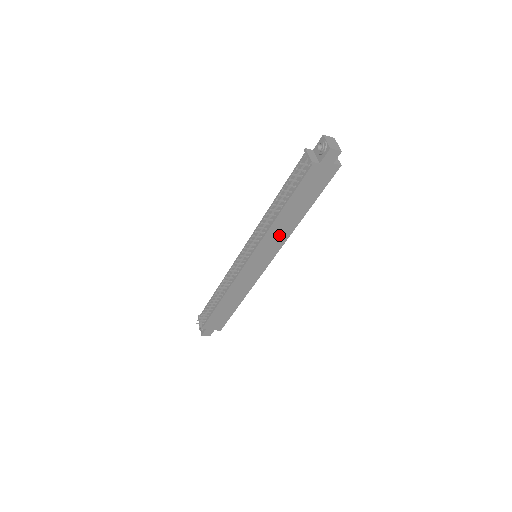
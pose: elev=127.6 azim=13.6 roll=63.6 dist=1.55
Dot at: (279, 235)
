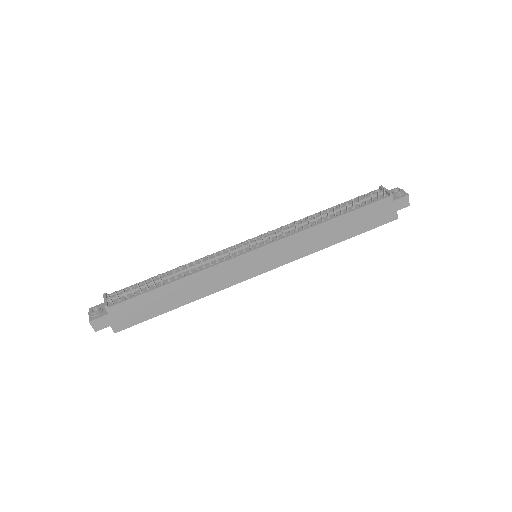
Dot at: (304, 245)
